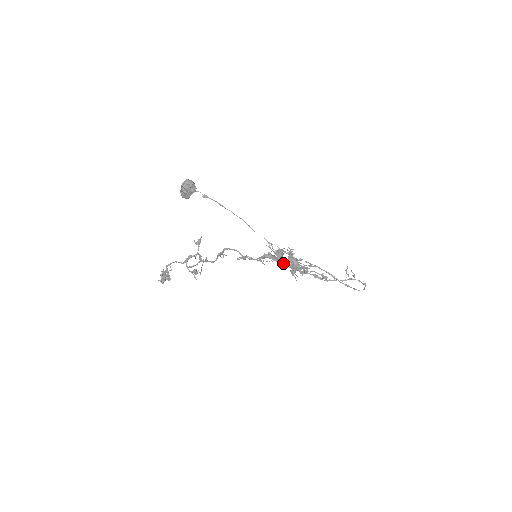
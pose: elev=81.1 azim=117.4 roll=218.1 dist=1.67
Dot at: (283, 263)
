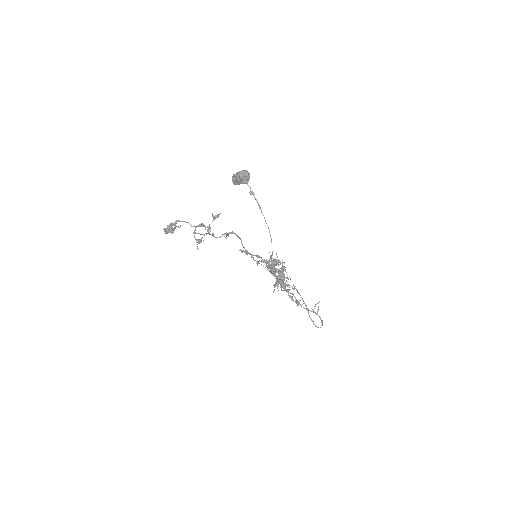
Dot at: occluded
